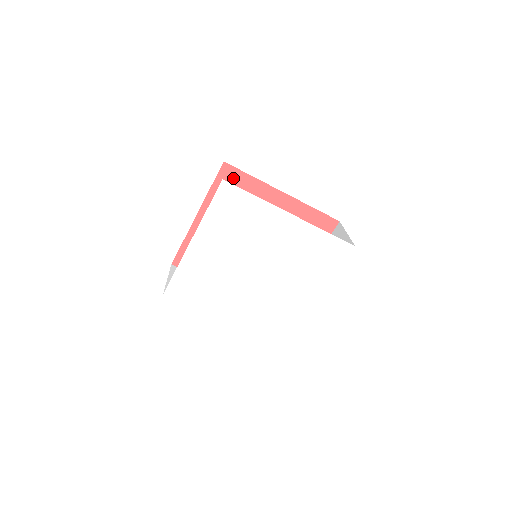
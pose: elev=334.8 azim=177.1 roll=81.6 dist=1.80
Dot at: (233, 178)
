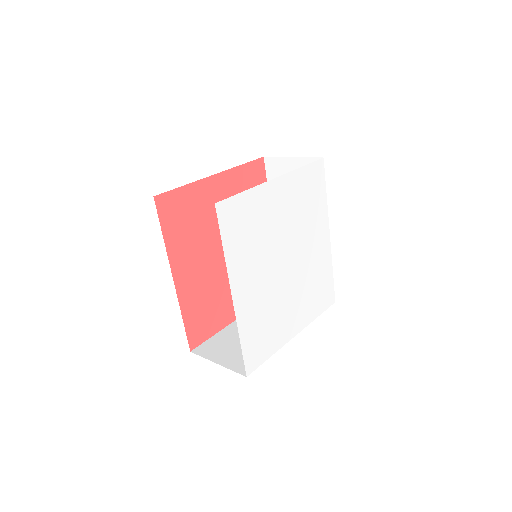
Dot at: (258, 176)
